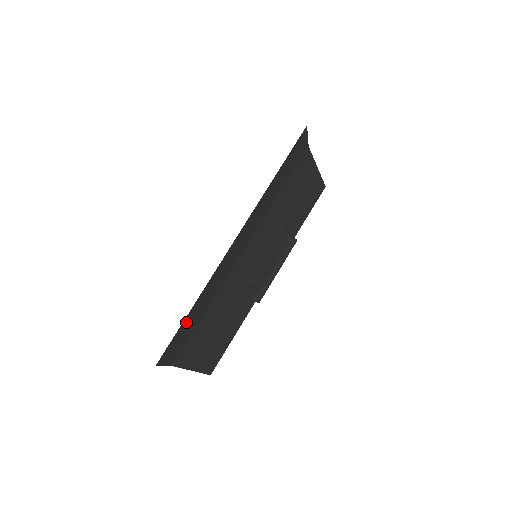
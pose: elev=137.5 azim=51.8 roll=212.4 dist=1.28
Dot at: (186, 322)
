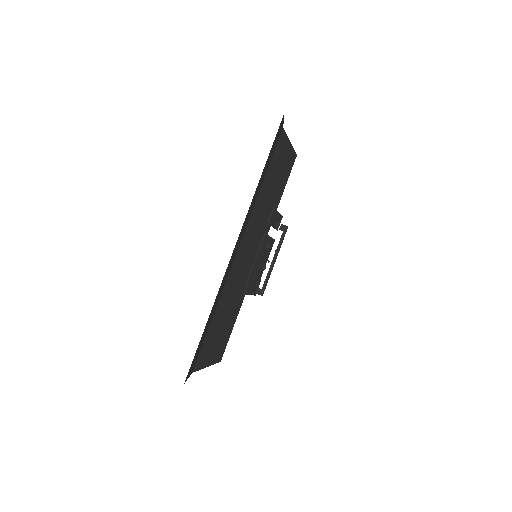
Dot at: (202, 335)
